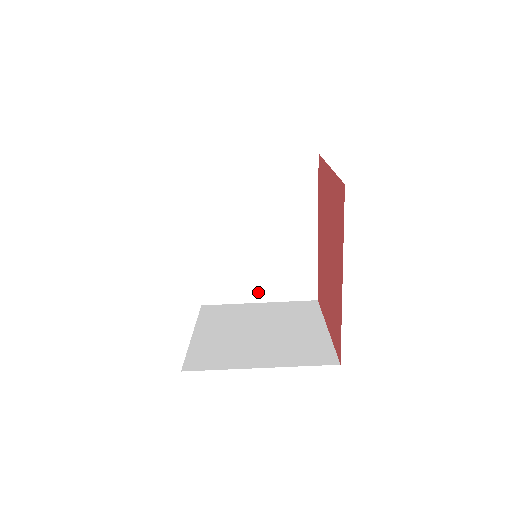
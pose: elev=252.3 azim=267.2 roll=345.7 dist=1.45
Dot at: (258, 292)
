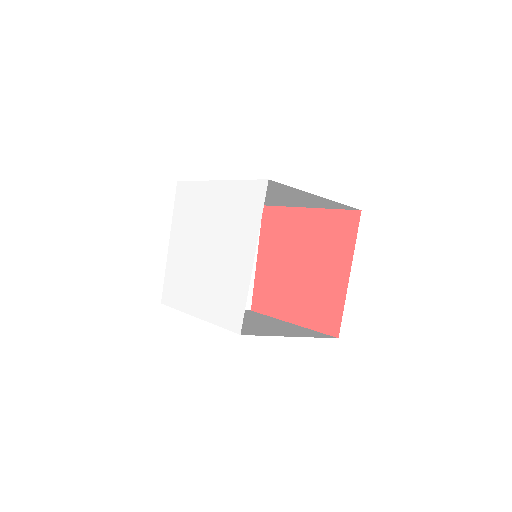
Dot at: occluded
